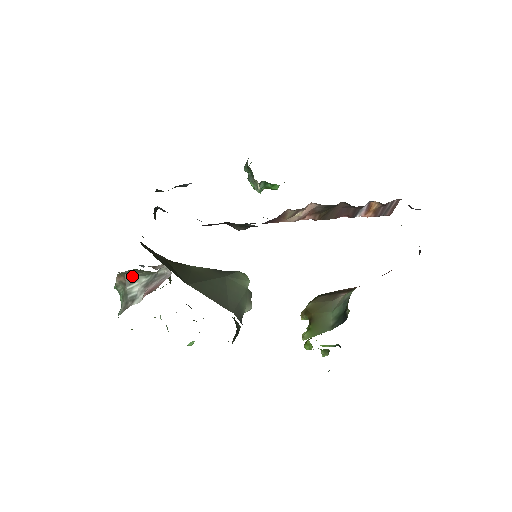
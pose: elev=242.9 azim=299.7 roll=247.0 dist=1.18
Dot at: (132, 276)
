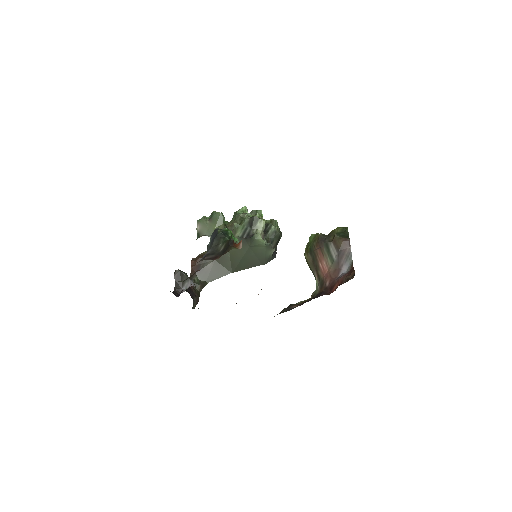
Dot at: (204, 235)
